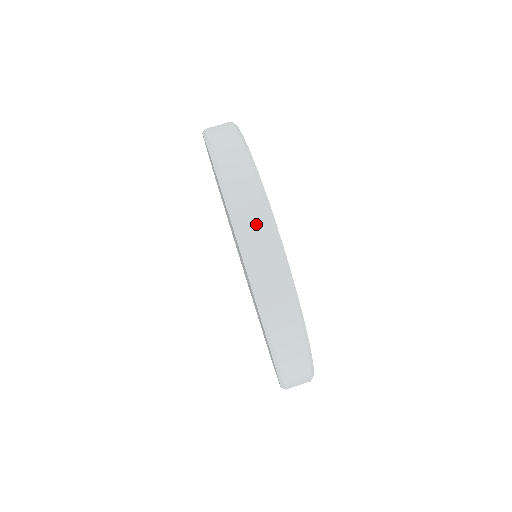
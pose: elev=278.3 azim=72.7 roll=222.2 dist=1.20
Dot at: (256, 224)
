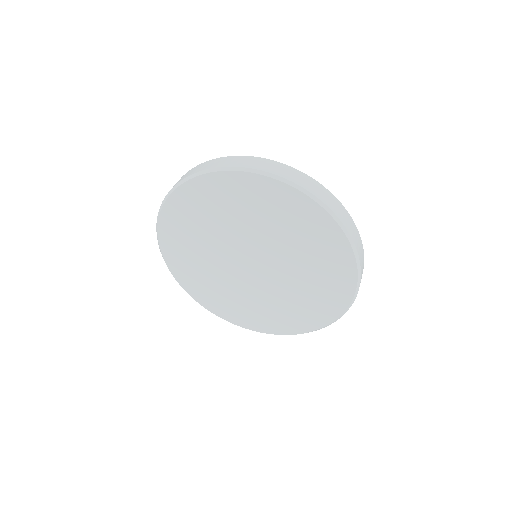
Dot at: (205, 165)
